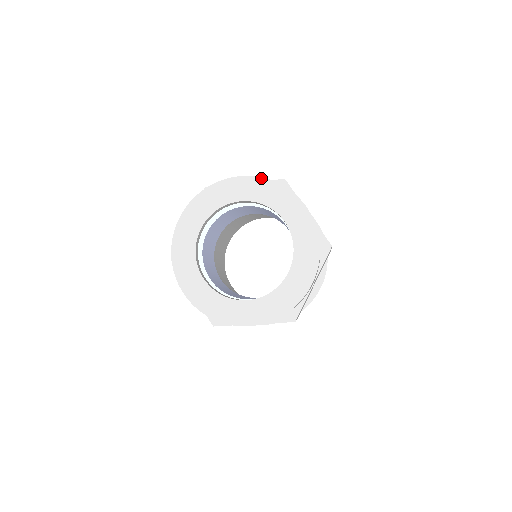
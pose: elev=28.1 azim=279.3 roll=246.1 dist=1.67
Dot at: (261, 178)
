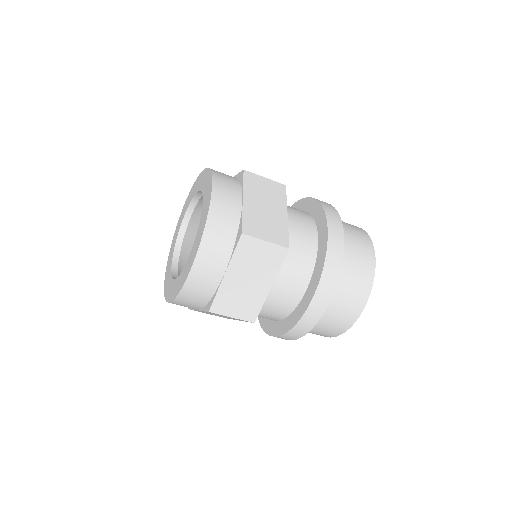
Dot at: occluded
